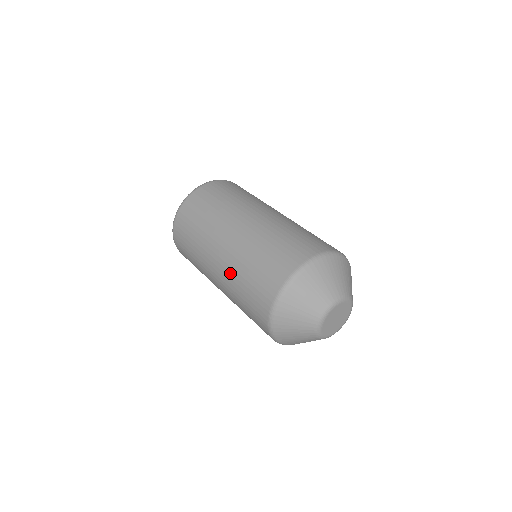
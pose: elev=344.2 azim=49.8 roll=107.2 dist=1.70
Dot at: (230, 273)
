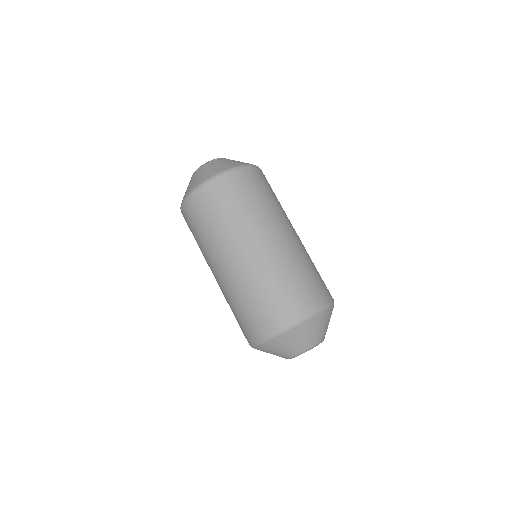
Dot at: (245, 279)
